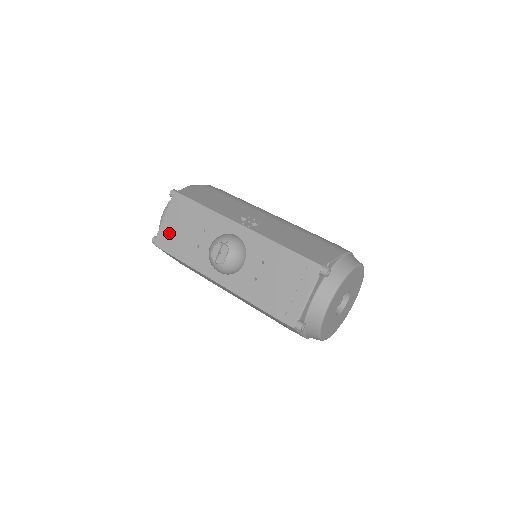
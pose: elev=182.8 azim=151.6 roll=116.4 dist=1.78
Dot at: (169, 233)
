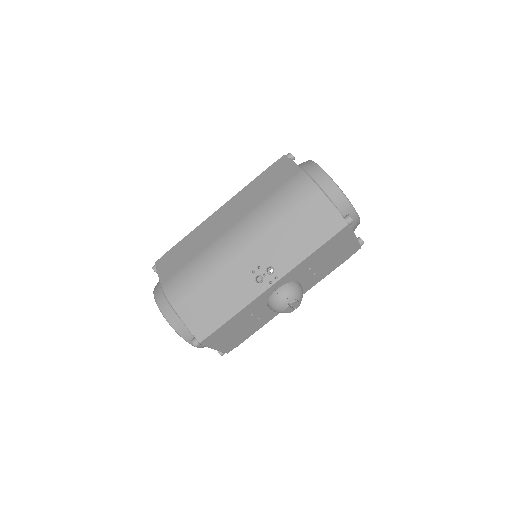
Dot at: (230, 343)
